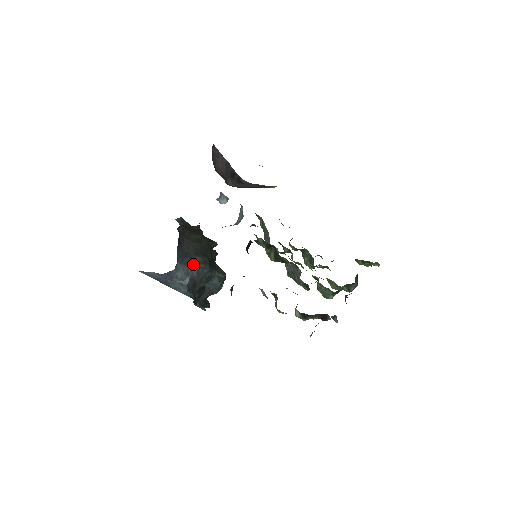
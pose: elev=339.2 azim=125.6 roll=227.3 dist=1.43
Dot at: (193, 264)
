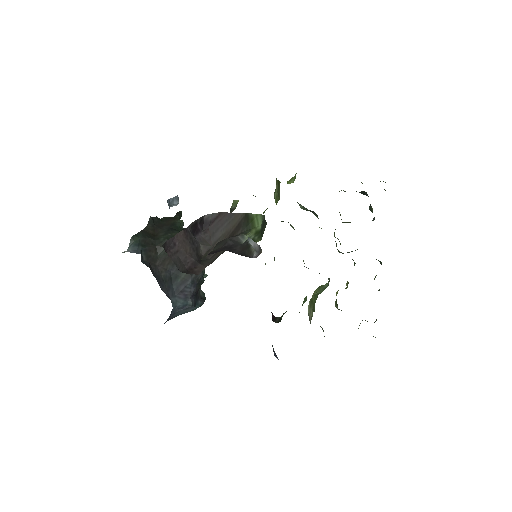
Dot at: (184, 283)
